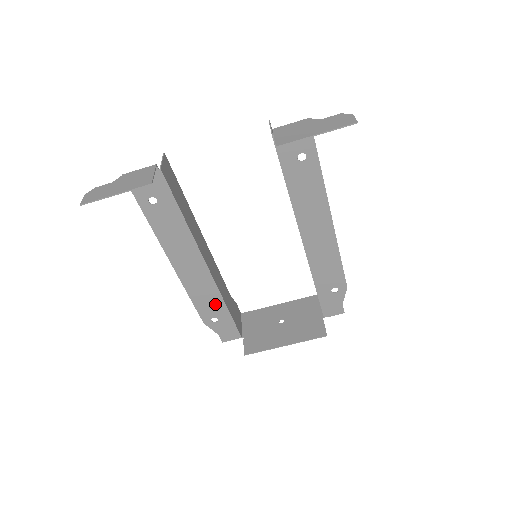
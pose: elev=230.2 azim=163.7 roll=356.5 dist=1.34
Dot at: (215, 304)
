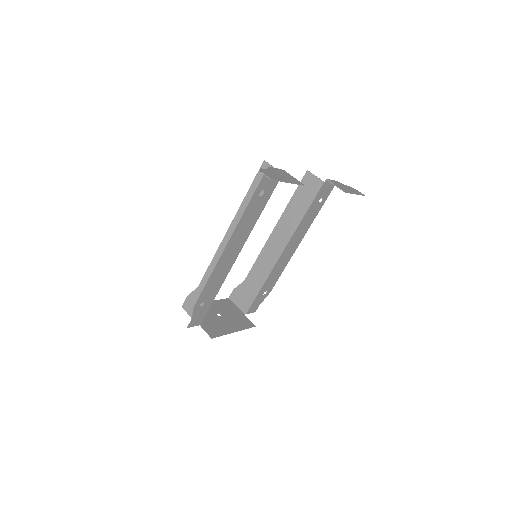
Dot at: (214, 289)
